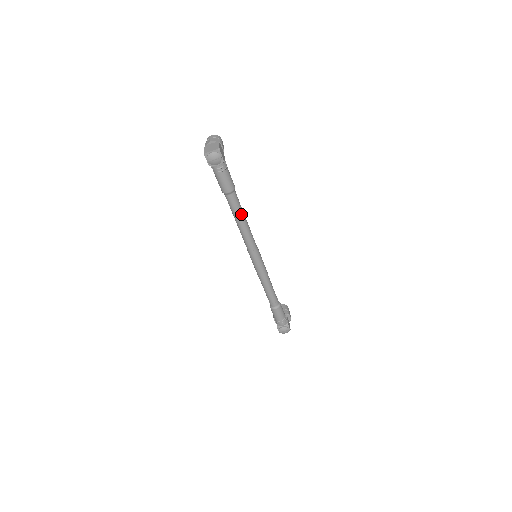
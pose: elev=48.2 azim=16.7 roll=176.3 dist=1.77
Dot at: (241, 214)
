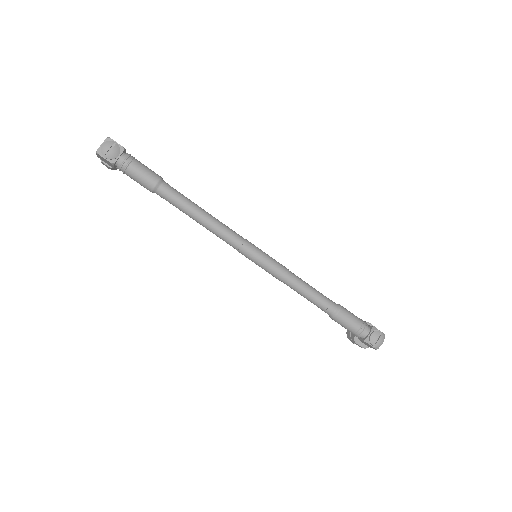
Dot at: (192, 204)
